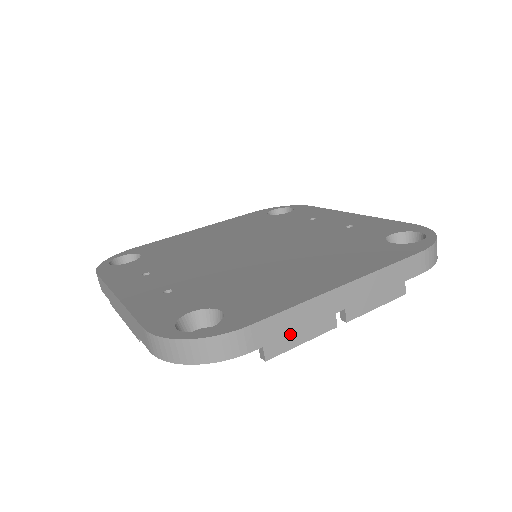
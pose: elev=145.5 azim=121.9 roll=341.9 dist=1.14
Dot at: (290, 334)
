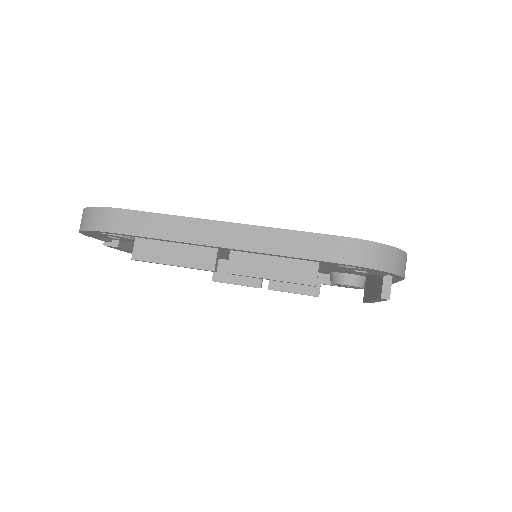
Dot at: (163, 248)
